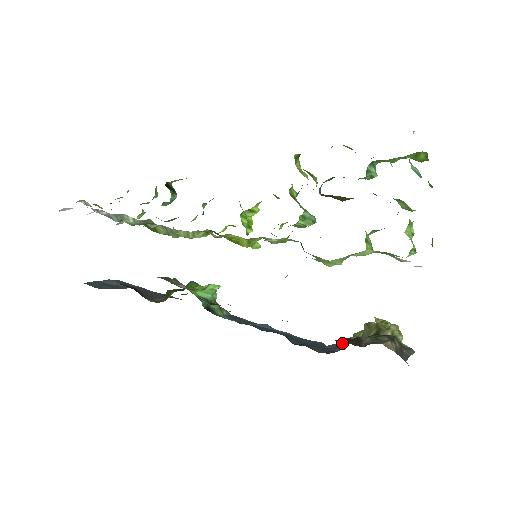
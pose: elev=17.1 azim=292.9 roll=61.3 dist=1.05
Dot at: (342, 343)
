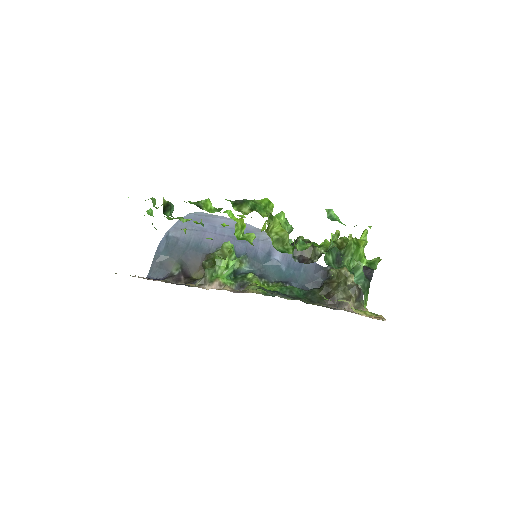
Dot at: (325, 271)
